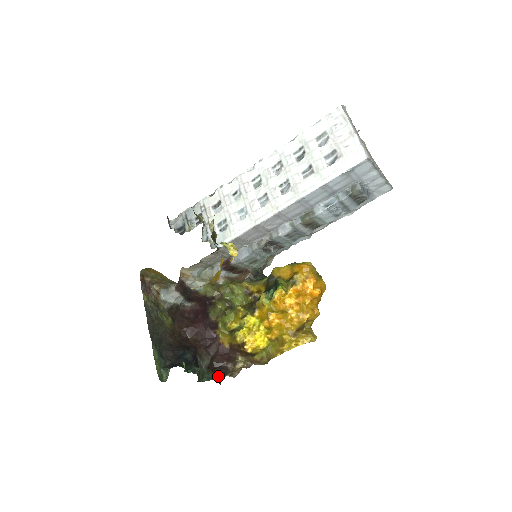
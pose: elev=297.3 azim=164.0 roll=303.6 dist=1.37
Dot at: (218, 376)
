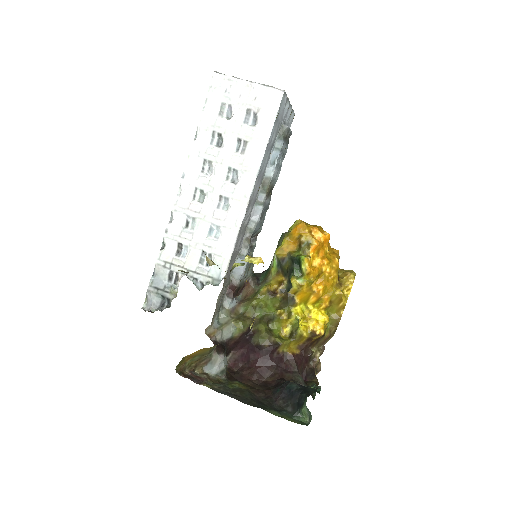
Dot at: (315, 381)
